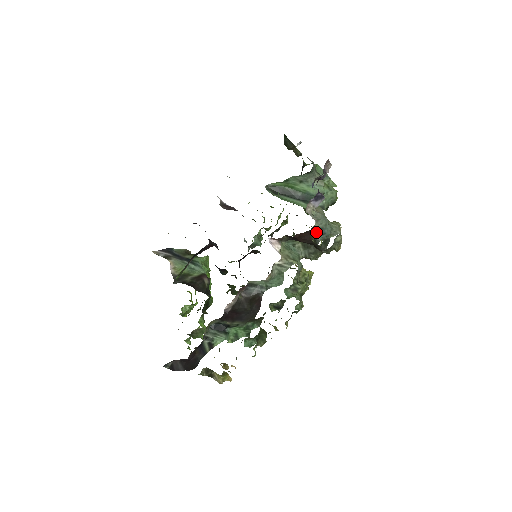
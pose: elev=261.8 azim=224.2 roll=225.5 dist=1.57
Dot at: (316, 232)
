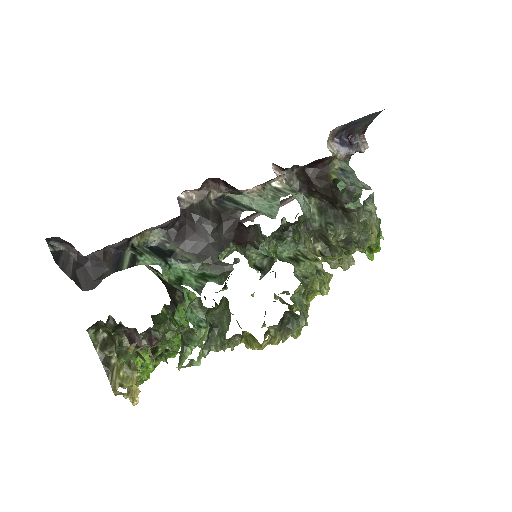
Dot at: (336, 172)
